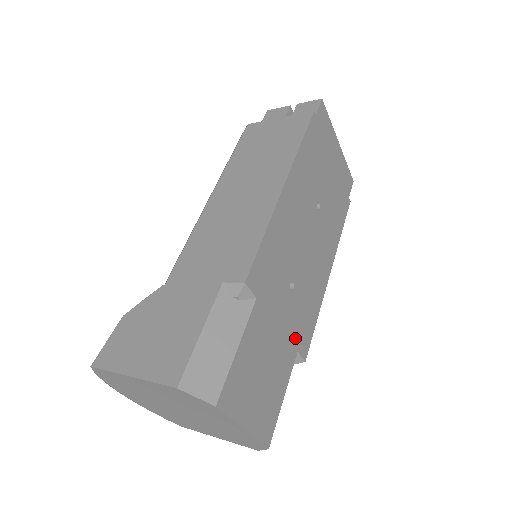
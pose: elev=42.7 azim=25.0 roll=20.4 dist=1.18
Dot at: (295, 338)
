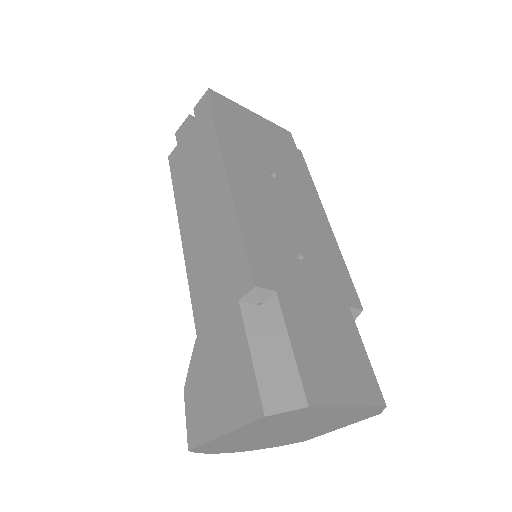
Dot at: (338, 297)
